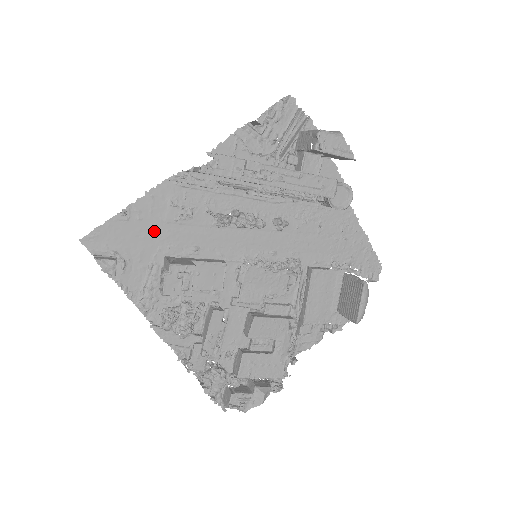
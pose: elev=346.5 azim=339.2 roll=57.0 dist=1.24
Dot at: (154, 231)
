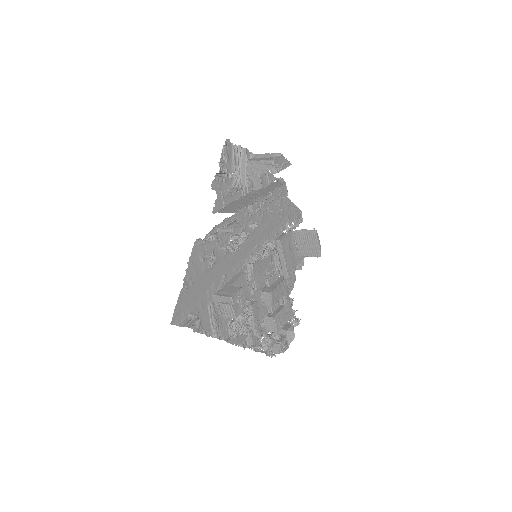
Dot at: (202, 284)
